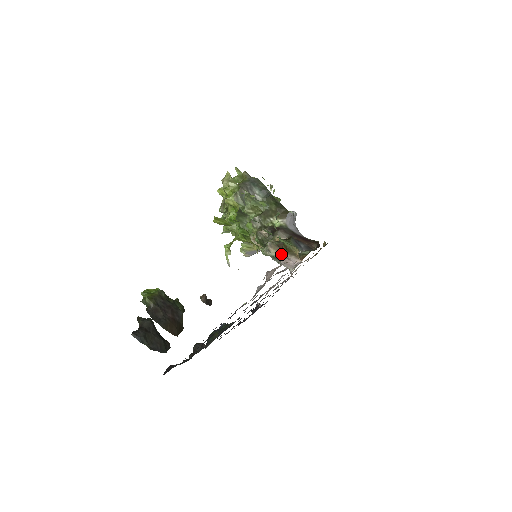
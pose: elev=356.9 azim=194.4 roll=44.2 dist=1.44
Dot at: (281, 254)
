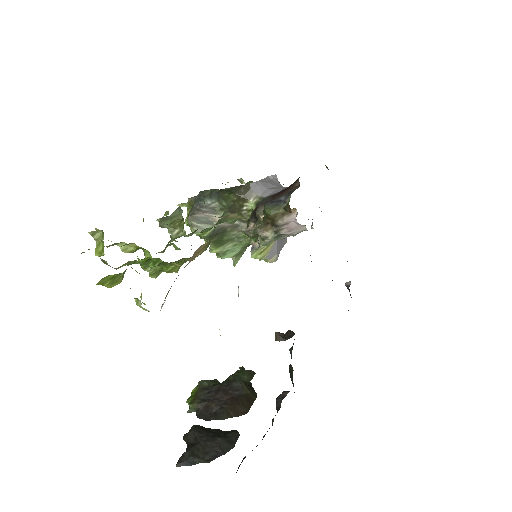
Dot at: (275, 228)
